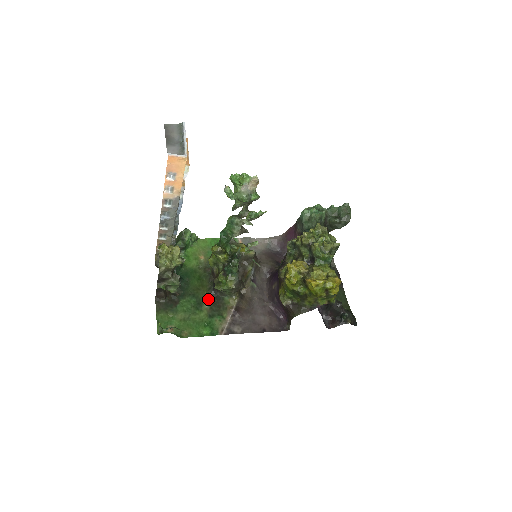
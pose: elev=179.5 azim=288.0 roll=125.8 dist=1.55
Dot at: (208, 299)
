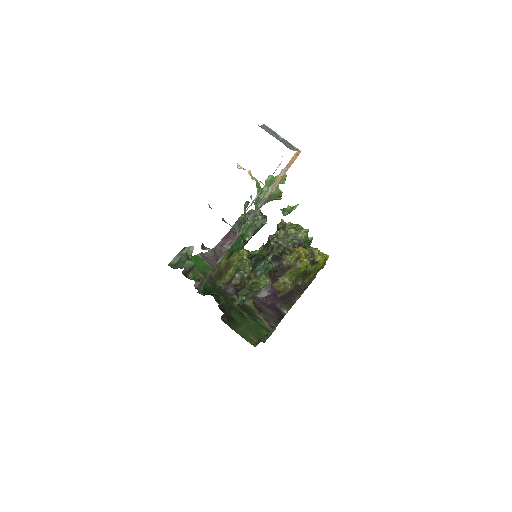
Dot at: (240, 308)
